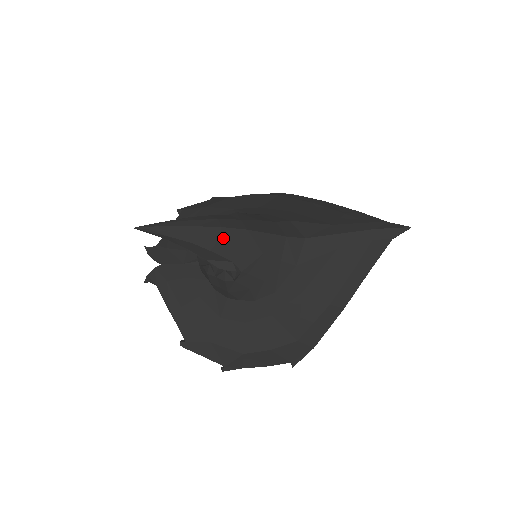
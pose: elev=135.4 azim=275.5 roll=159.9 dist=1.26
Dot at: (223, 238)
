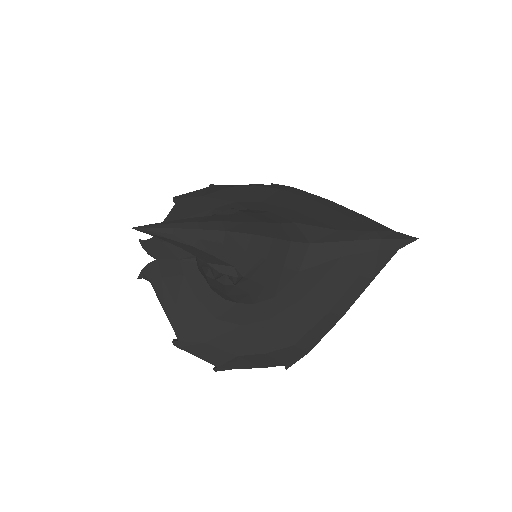
Dot at: (226, 243)
